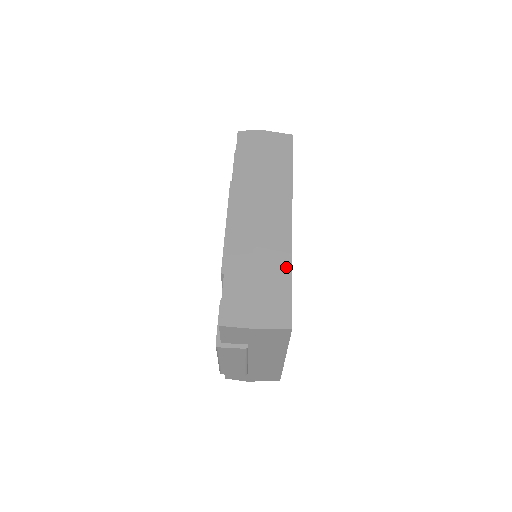
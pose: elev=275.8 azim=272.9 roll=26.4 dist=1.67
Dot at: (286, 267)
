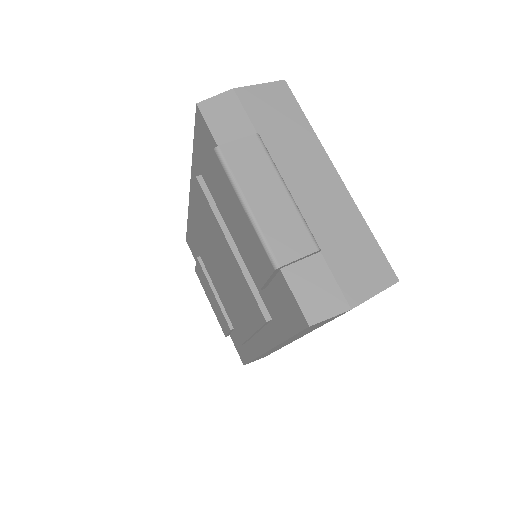
Dot at: occluded
